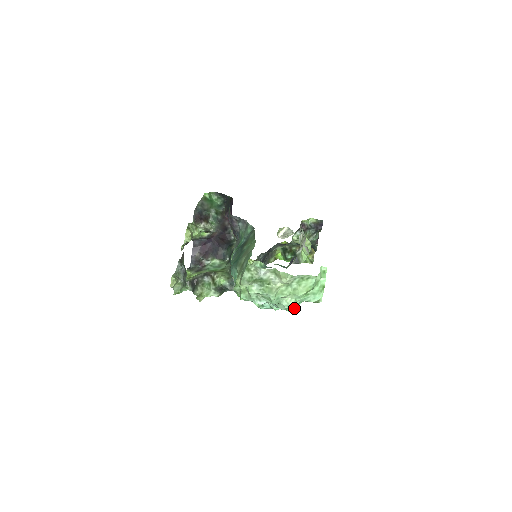
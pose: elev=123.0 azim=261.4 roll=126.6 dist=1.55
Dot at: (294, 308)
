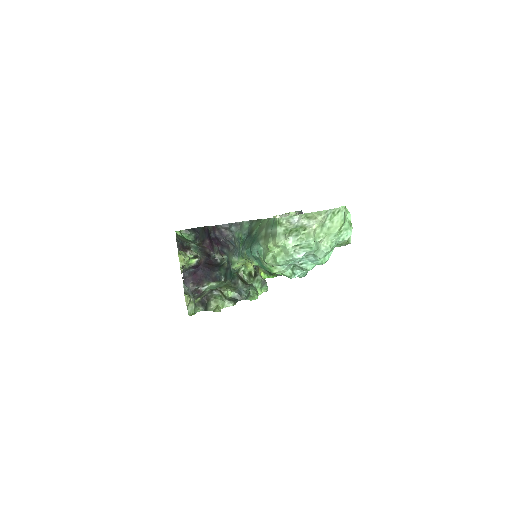
Dot at: (327, 260)
